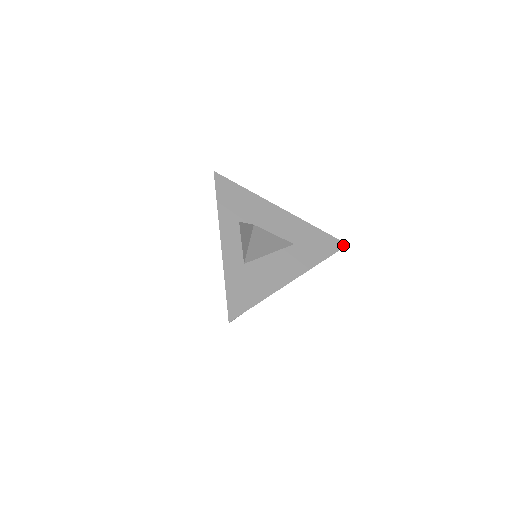
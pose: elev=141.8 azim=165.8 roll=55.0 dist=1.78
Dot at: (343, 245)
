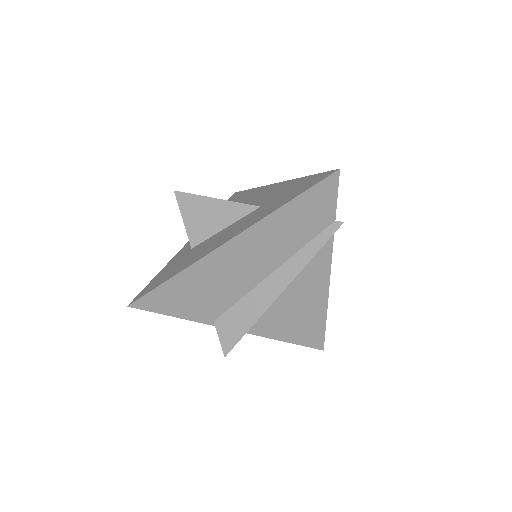
Dot at: (331, 173)
